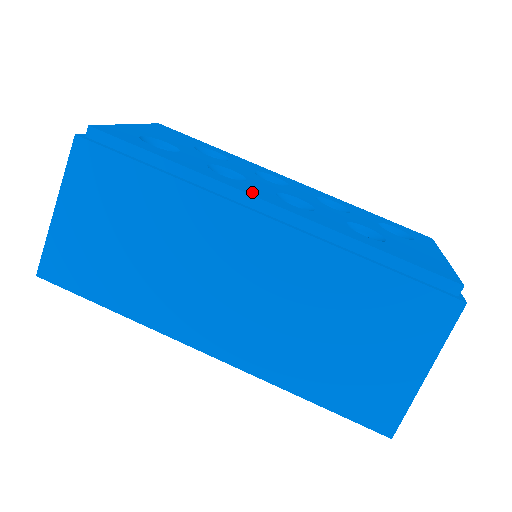
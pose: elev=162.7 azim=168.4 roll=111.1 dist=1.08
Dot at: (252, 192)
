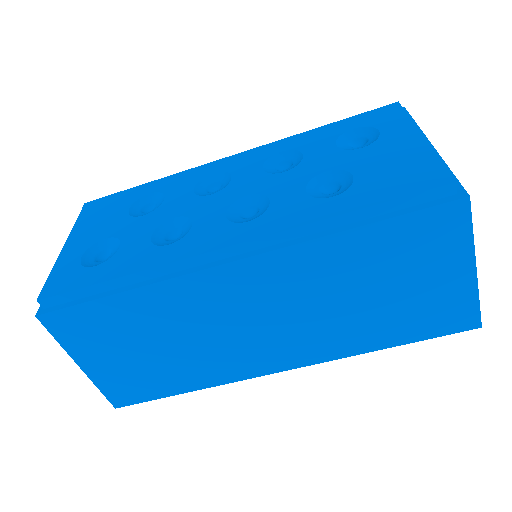
Dot at: (205, 245)
